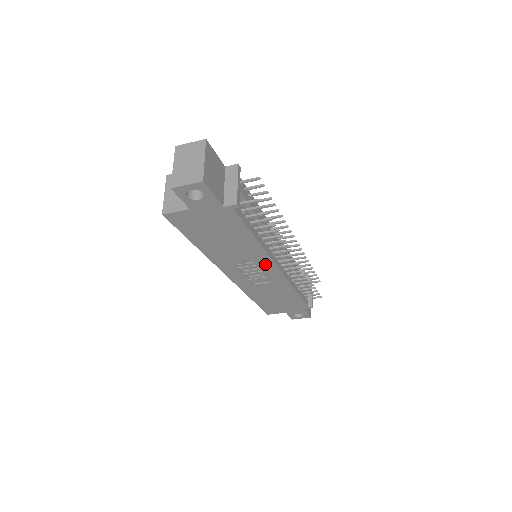
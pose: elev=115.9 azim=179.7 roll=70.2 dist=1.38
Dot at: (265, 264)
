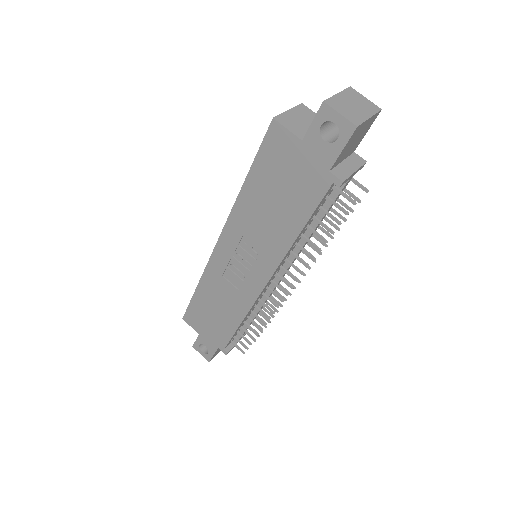
Dot at: (264, 267)
